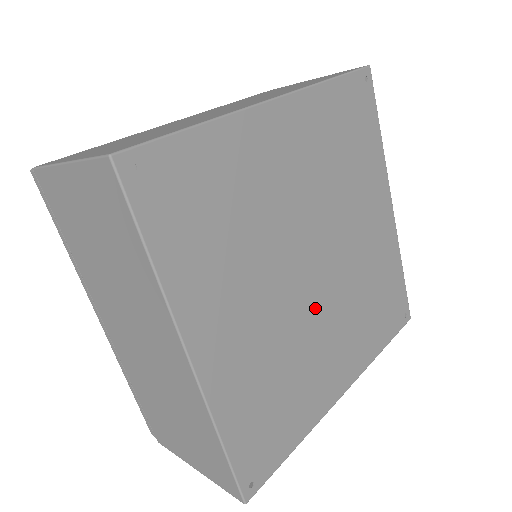
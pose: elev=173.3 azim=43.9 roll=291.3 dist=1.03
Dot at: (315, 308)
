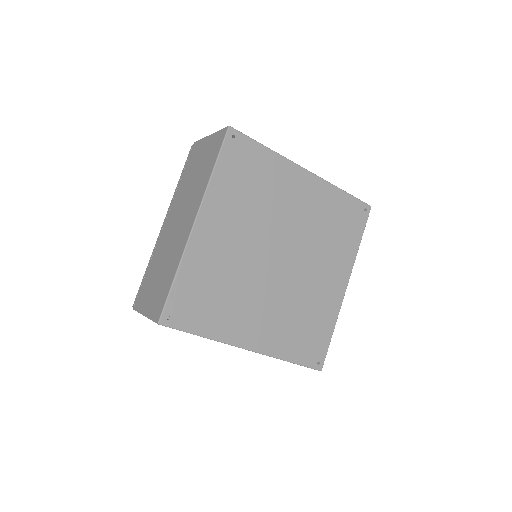
Dot at: (265, 279)
